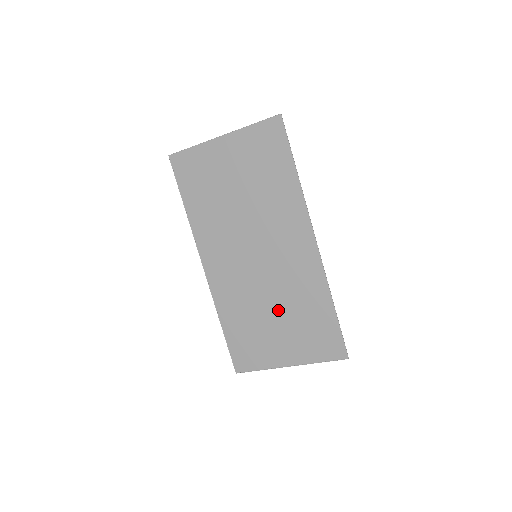
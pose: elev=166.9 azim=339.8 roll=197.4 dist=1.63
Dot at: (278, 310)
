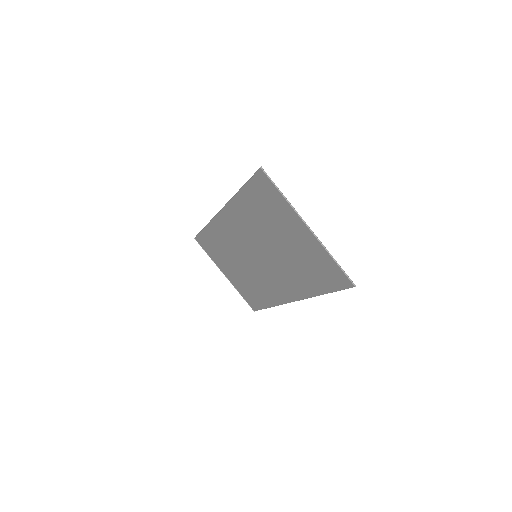
Dot at: (242, 270)
